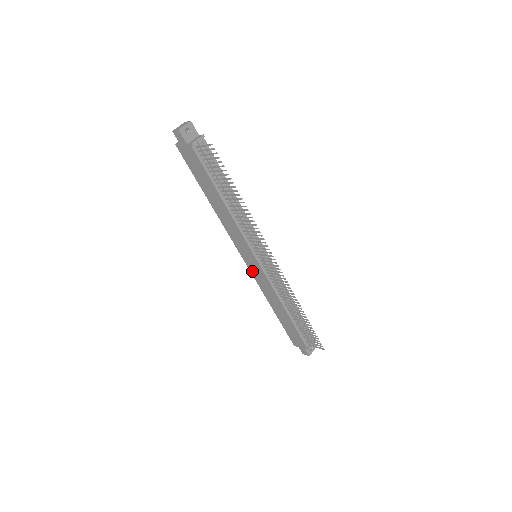
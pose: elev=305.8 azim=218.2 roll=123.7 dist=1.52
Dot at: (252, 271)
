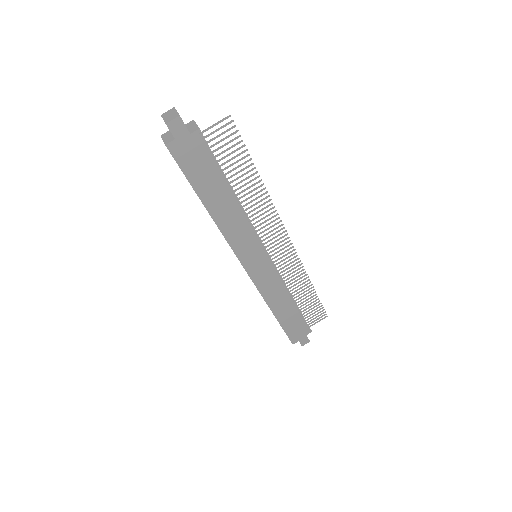
Dot at: (255, 278)
